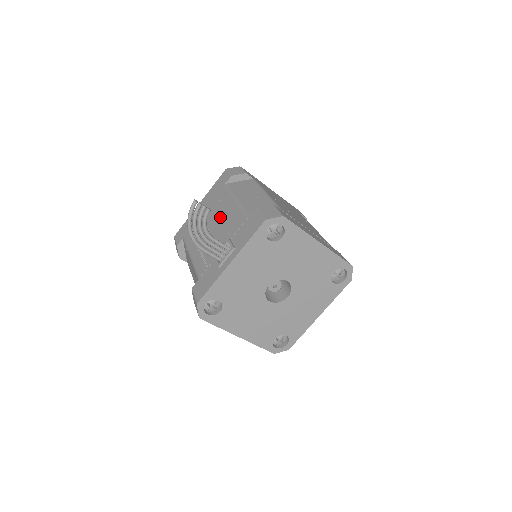
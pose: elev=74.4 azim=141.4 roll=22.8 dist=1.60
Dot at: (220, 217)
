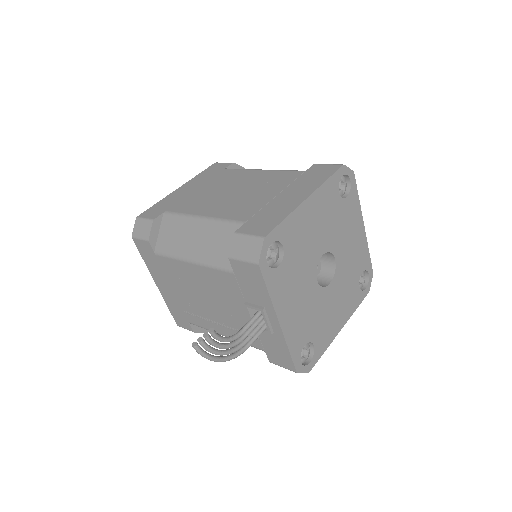
Dot at: (200, 287)
